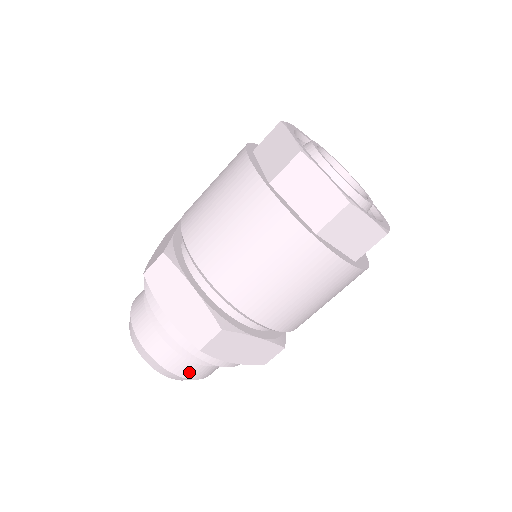
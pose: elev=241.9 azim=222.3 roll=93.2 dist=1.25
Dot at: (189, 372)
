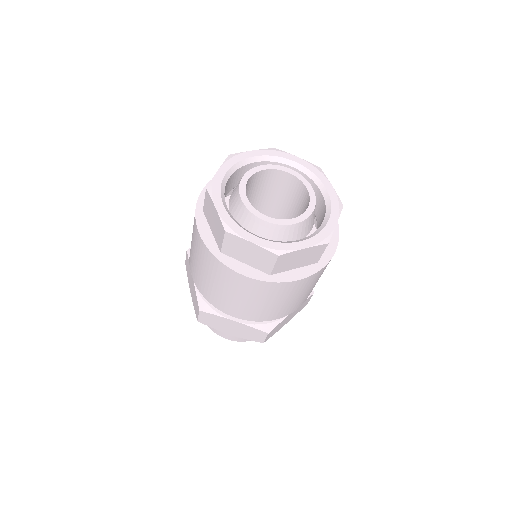
Dot at: (223, 334)
